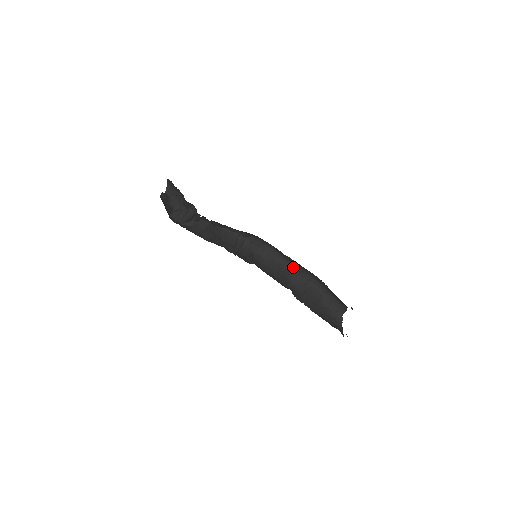
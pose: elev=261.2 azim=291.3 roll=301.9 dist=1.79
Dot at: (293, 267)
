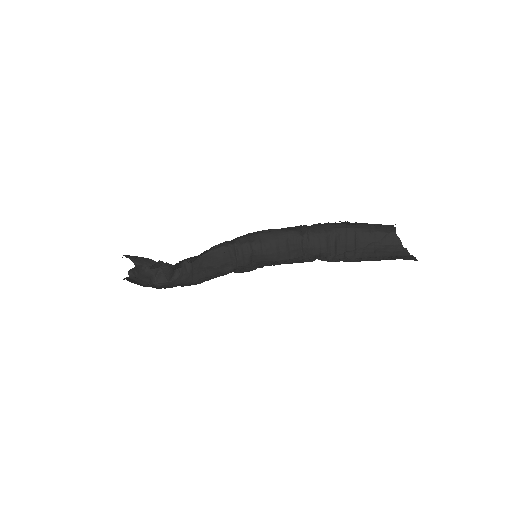
Dot at: (303, 231)
